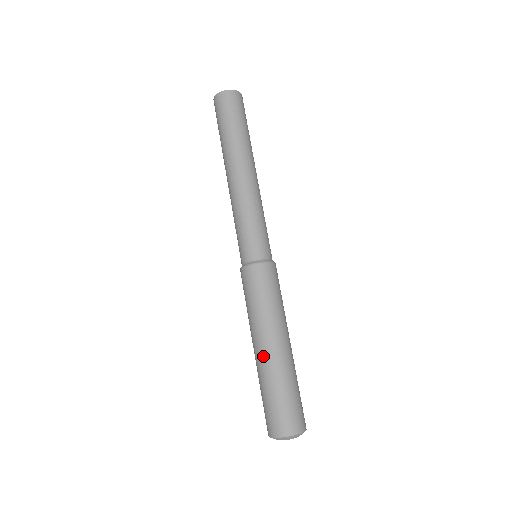
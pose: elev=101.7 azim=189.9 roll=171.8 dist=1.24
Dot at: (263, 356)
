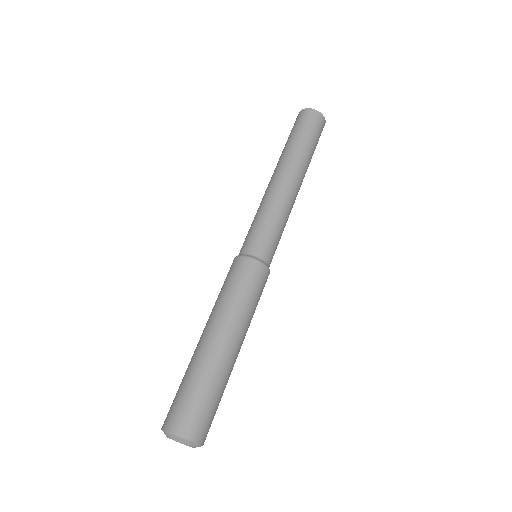
Dot at: (222, 350)
